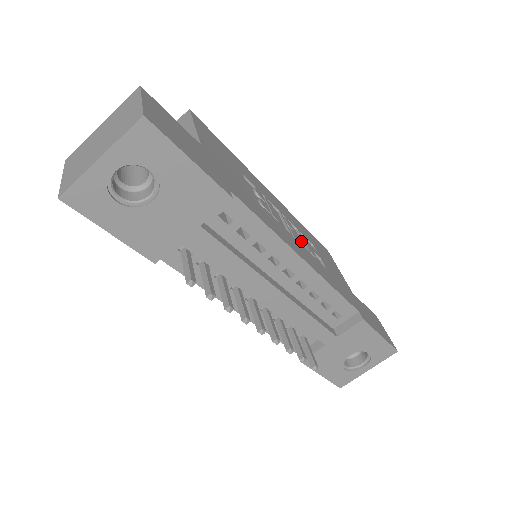
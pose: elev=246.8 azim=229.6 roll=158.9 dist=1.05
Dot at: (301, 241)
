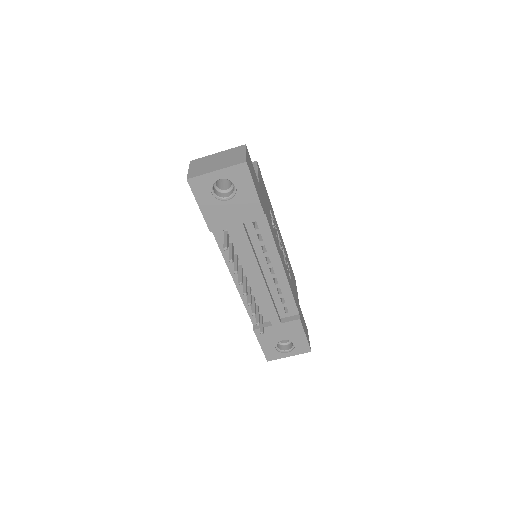
Dot at: (284, 260)
